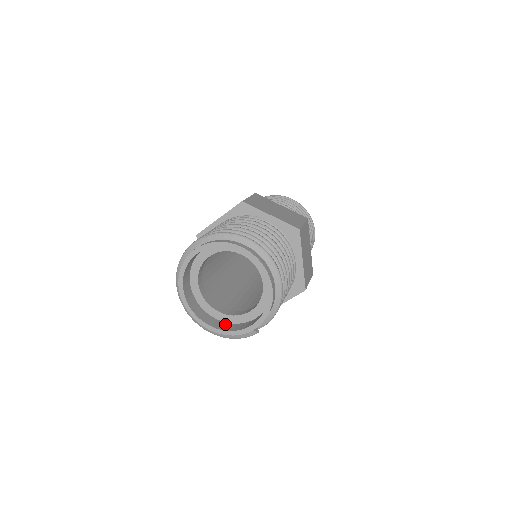
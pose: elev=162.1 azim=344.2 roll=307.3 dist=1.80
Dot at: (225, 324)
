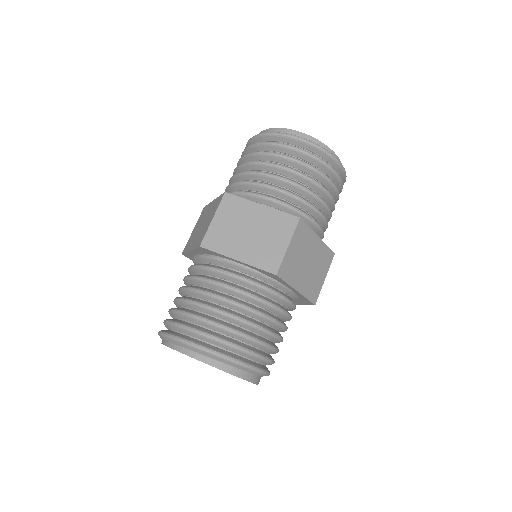
Dot at: occluded
